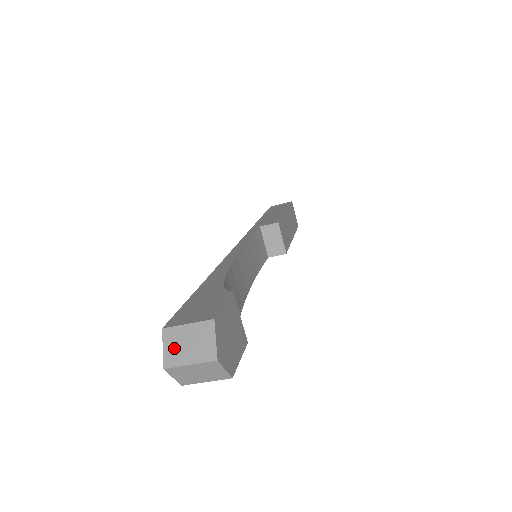
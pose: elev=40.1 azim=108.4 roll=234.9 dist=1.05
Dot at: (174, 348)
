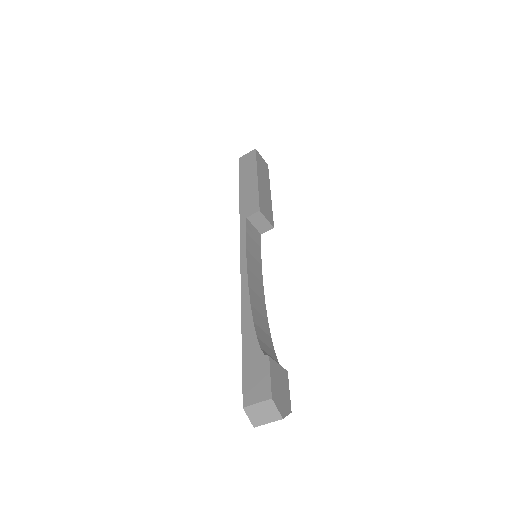
Dot at: (255, 417)
